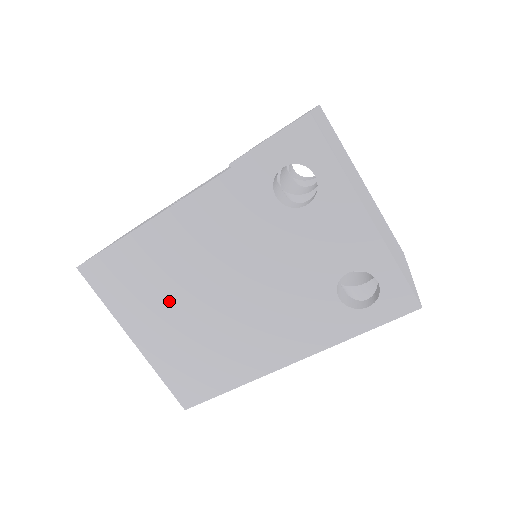
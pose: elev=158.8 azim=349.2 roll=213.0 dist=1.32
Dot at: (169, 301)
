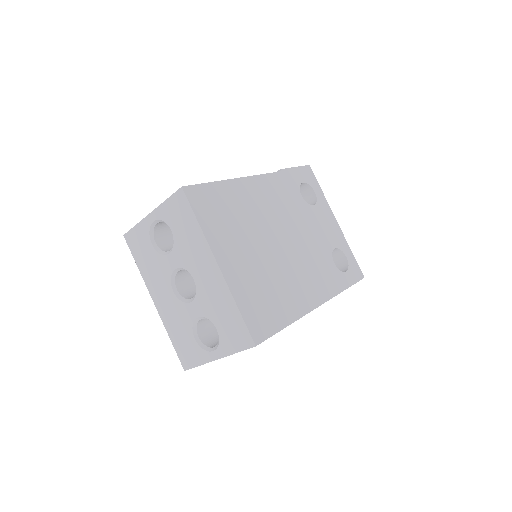
Dot at: (248, 237)
